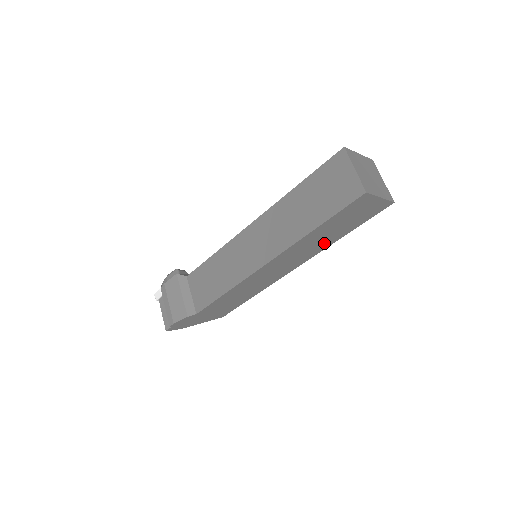
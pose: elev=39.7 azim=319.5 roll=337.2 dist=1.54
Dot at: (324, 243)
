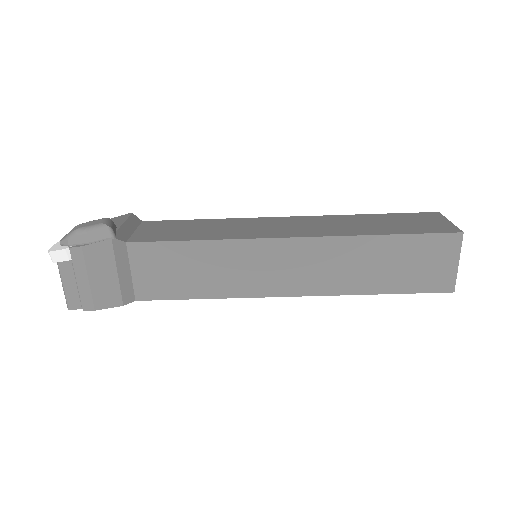
Dot at: occluded
